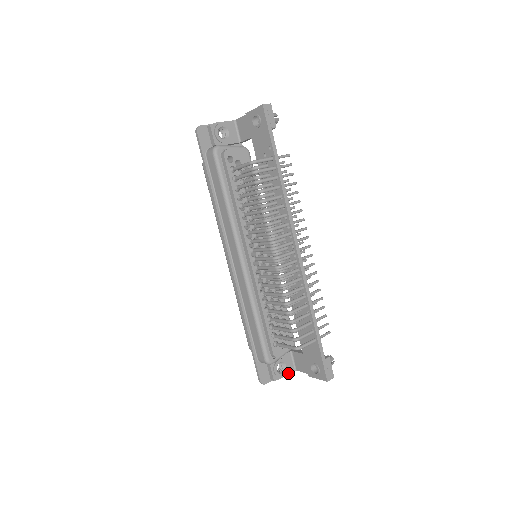
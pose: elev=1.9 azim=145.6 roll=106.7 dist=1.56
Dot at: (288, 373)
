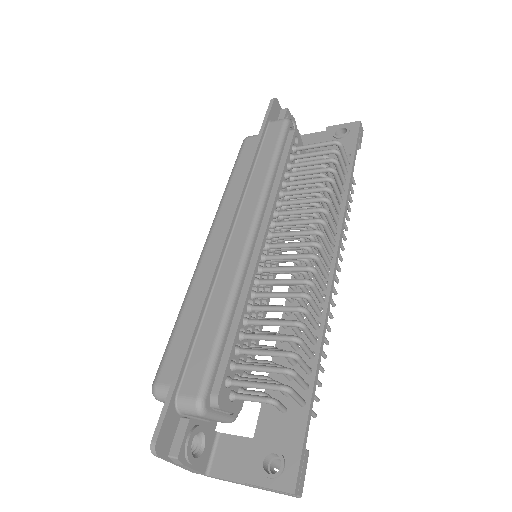
Dot at: (197, 467)
